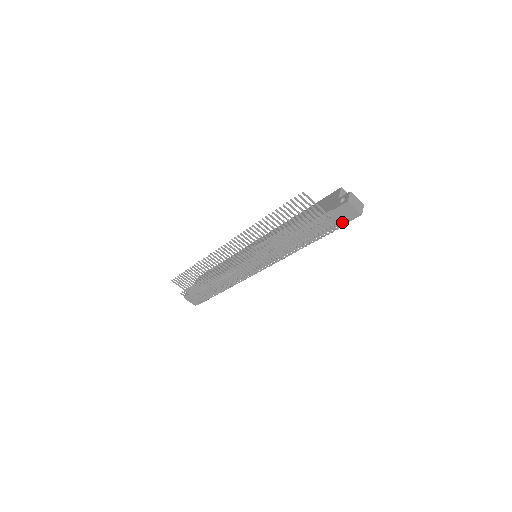
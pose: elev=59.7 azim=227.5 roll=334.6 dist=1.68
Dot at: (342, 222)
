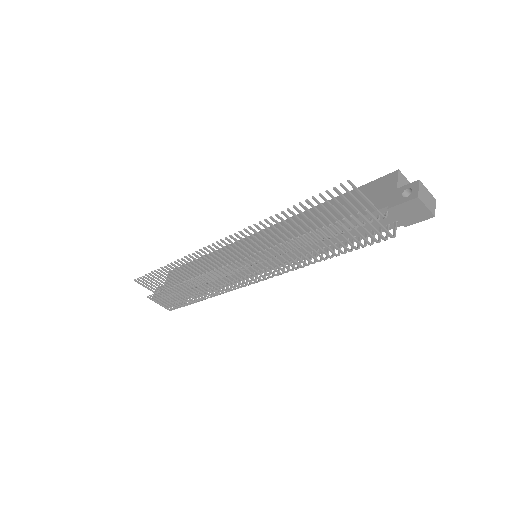
Dot at: (399, 224)
